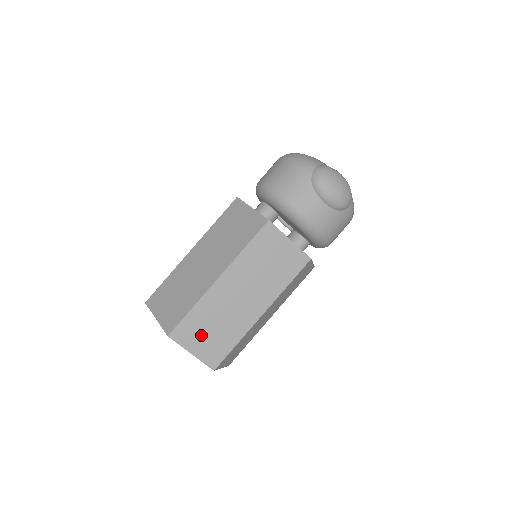
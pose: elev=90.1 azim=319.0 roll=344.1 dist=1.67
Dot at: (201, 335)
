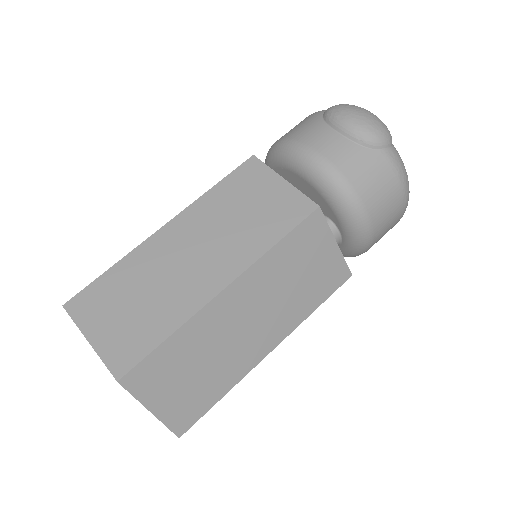
Dot at: (114, 311)
